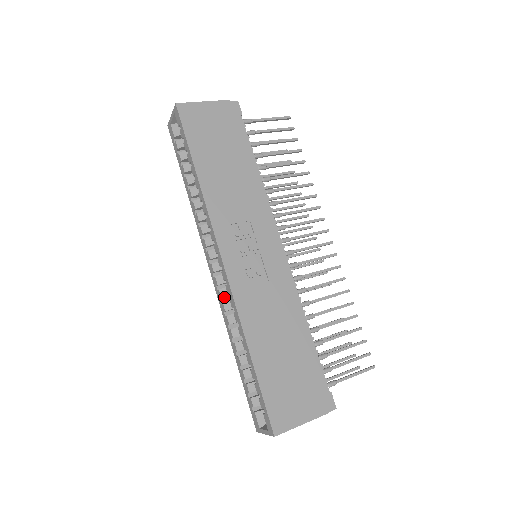
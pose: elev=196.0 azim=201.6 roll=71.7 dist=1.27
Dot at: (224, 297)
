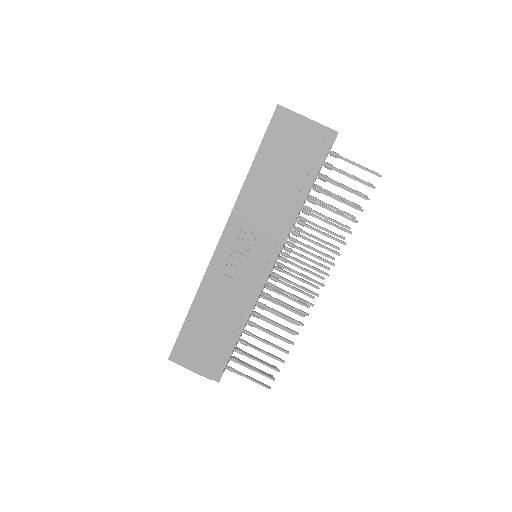
Dot at: occluded
